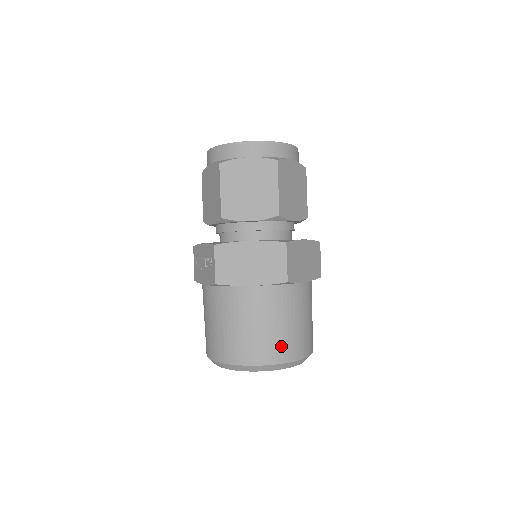
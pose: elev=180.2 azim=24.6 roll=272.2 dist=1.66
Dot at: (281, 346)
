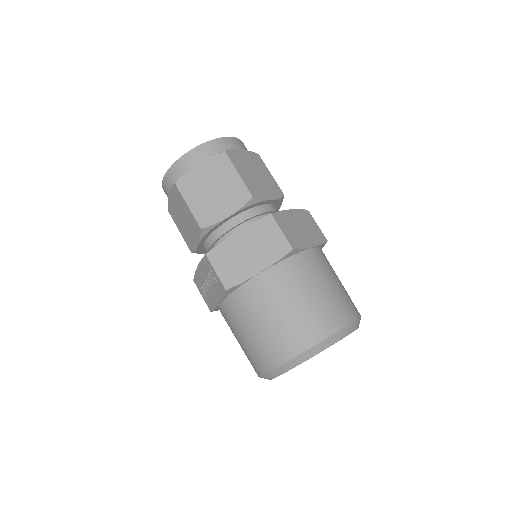
Dot at: (322, 317)
